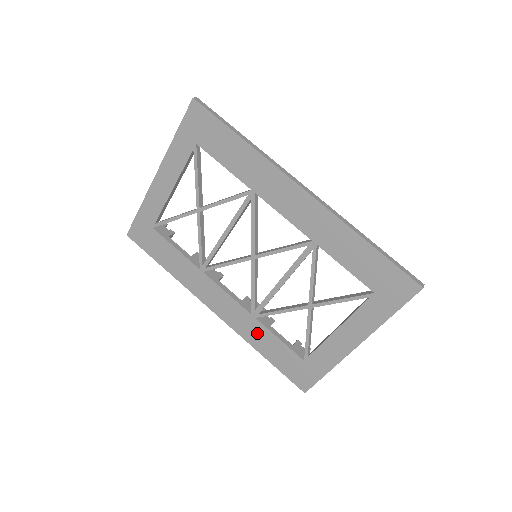
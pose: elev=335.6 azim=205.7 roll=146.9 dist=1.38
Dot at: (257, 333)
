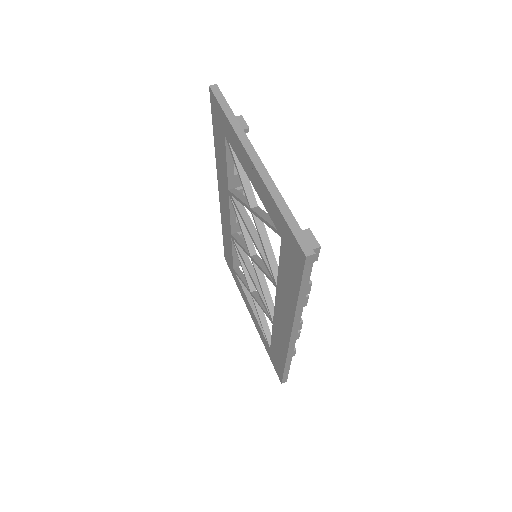
Dot at: (227, 234)
